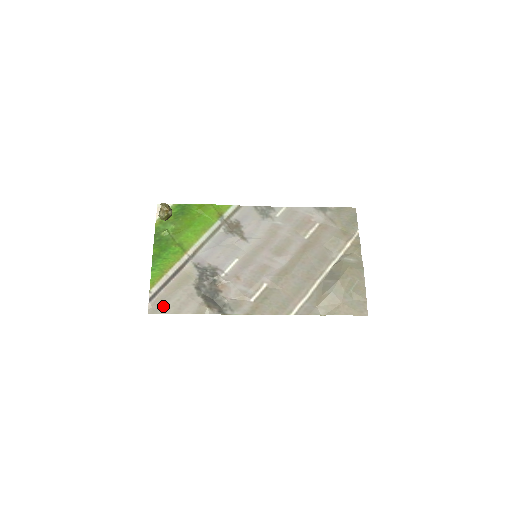
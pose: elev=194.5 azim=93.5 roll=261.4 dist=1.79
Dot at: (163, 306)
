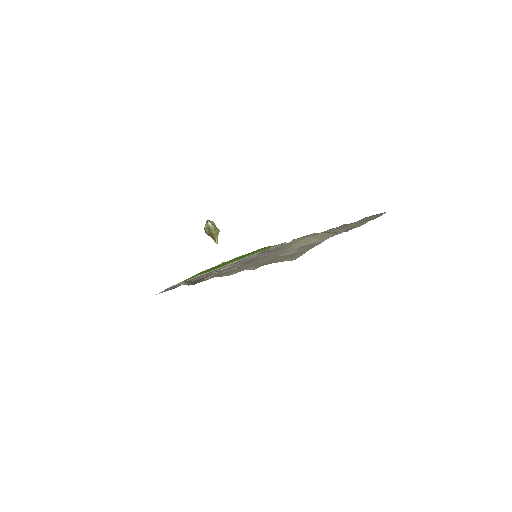
Dot at: occluded
